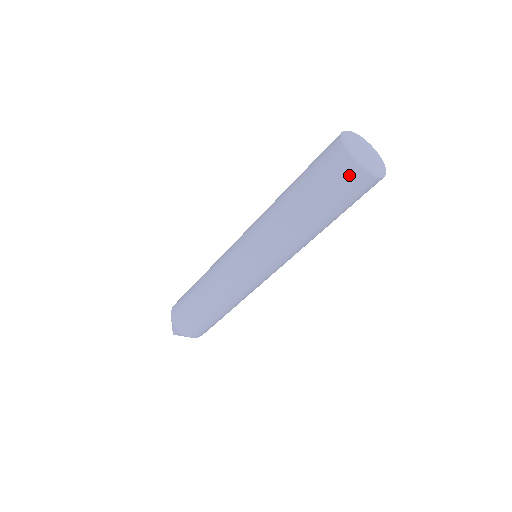
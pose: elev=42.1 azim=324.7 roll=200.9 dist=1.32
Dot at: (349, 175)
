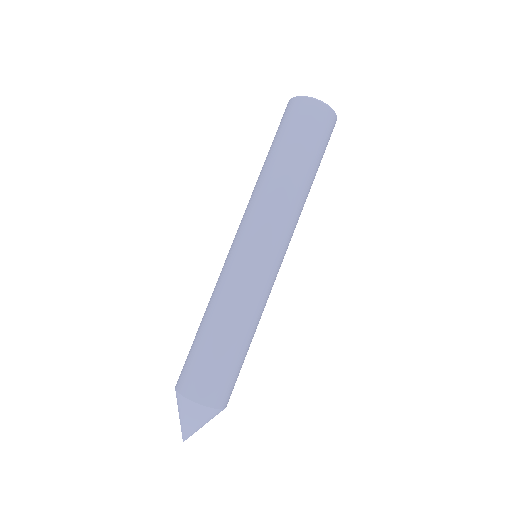
Dot at: (321, 115)
